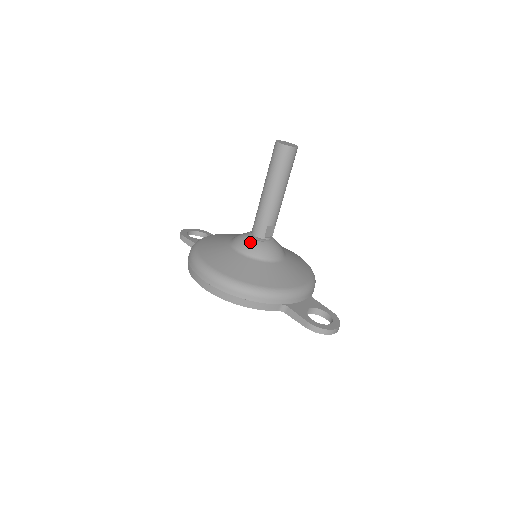
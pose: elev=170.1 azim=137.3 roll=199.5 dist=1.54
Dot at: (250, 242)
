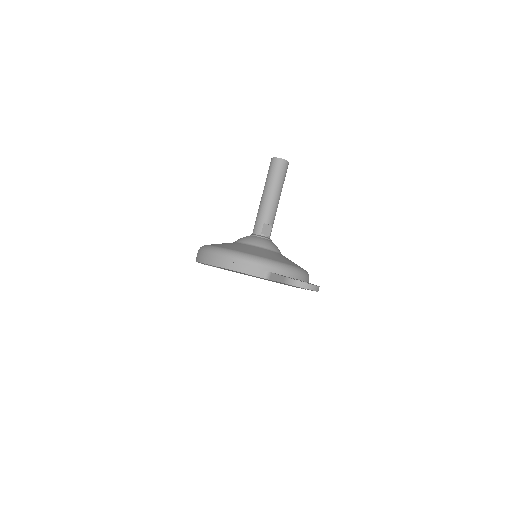
Dot at: (248, 236)
